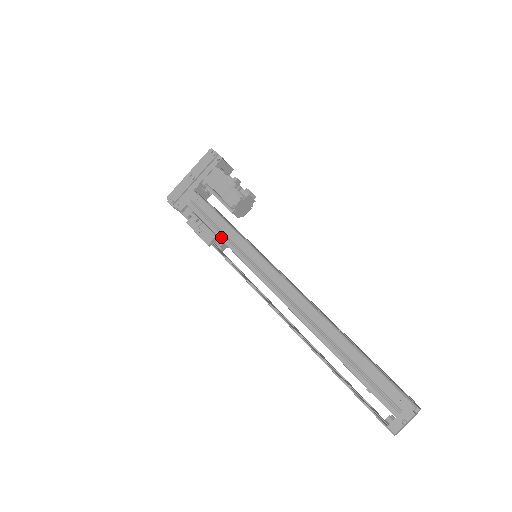
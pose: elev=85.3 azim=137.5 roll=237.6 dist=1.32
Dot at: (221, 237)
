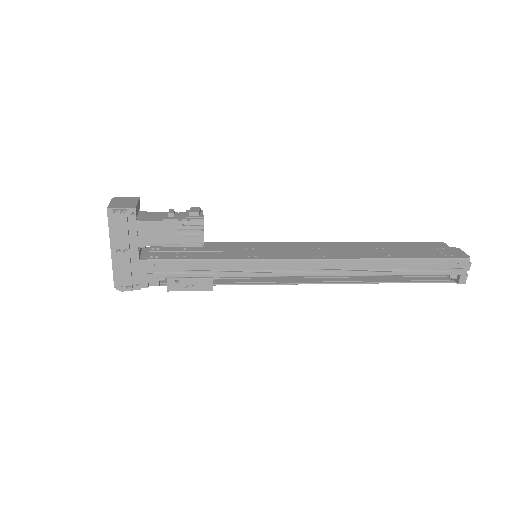
Dot at: (219, 276)
